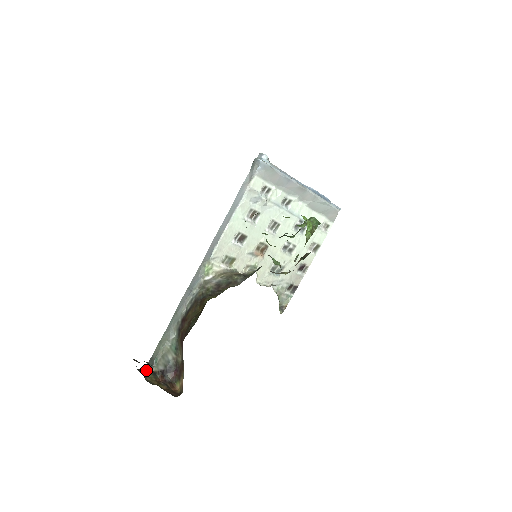
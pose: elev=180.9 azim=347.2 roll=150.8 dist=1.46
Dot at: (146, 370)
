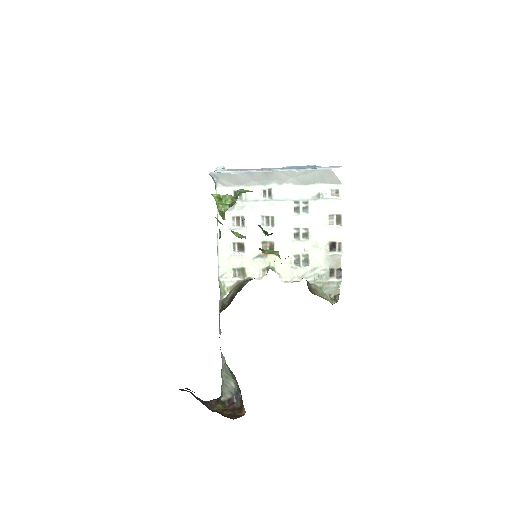
Dot at: (216, 401)
